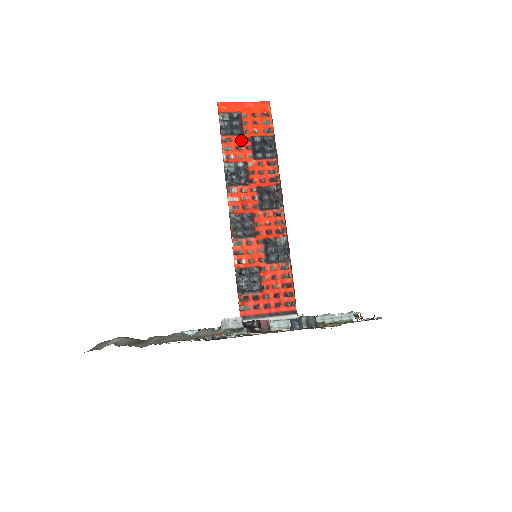
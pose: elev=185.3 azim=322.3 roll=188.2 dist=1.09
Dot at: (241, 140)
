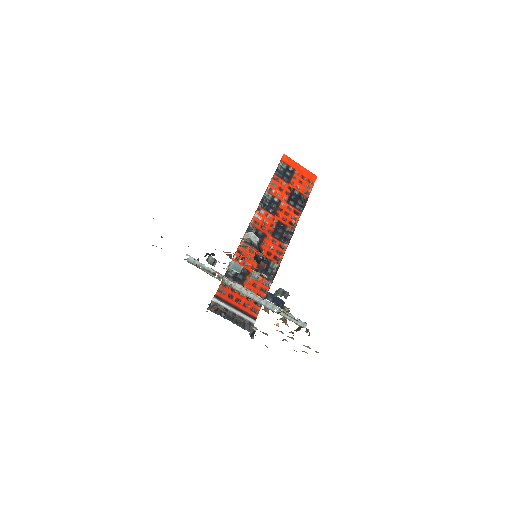
Dot at: (285, 186)
